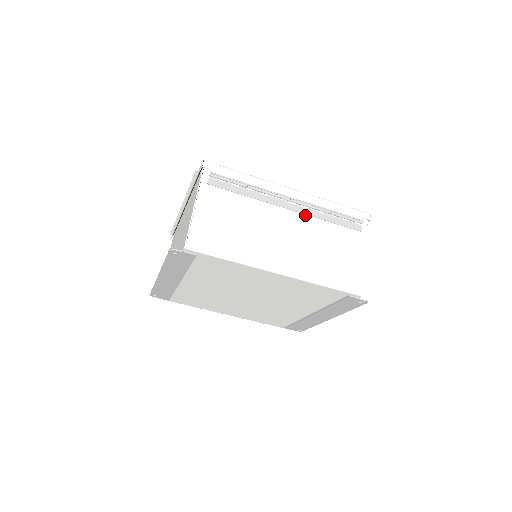
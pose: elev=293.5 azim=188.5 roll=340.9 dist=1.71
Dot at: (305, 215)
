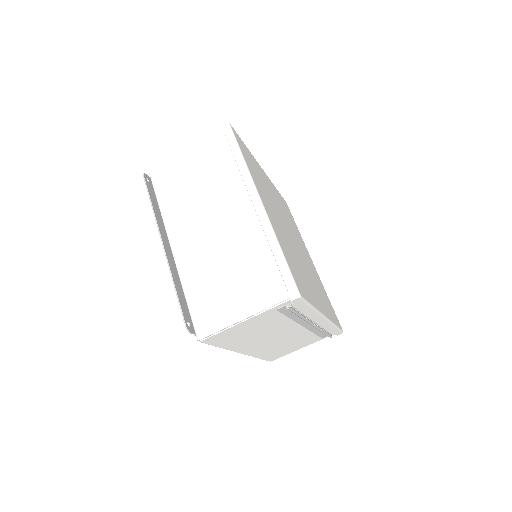
Dot at: (307, 329)
